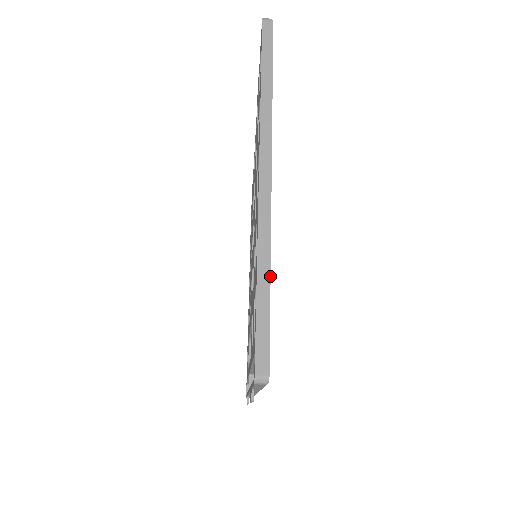
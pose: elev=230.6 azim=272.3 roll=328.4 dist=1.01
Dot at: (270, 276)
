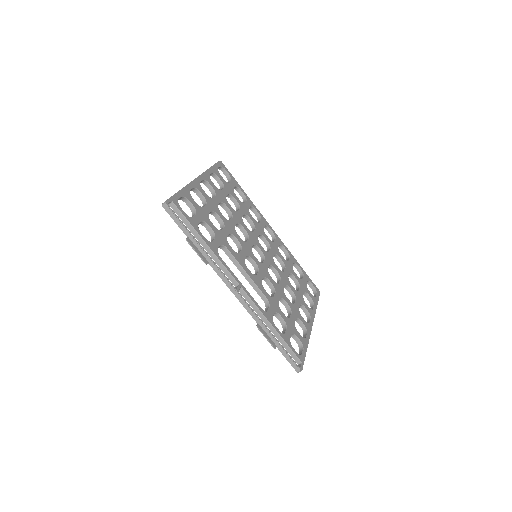
Dot at: (181, 190)
